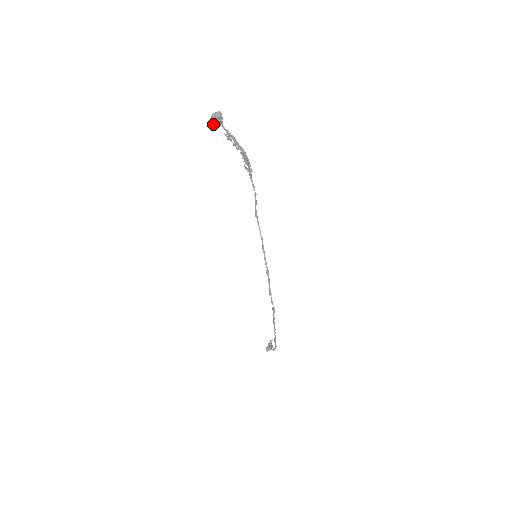
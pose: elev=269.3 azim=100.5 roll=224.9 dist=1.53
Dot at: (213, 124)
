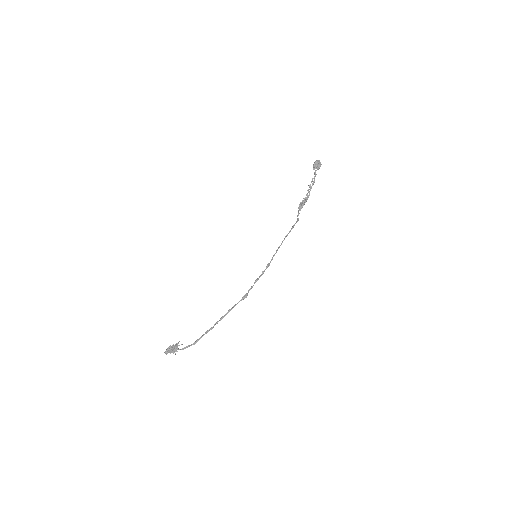
Dot at: (315, 164)
